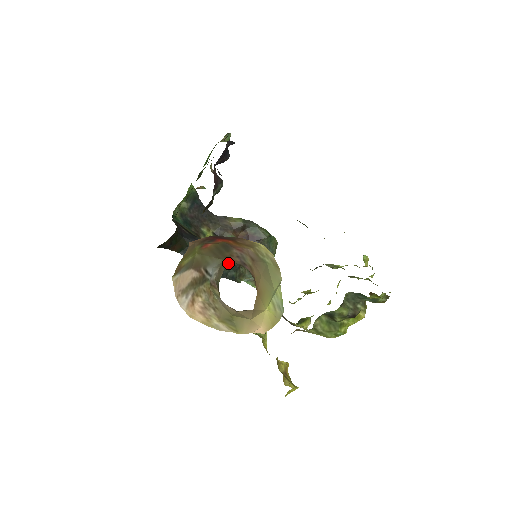
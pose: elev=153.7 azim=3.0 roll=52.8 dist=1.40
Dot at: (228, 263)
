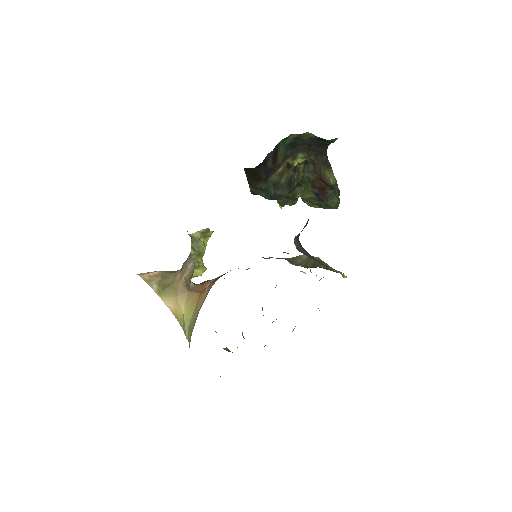
Dot at: occluded
